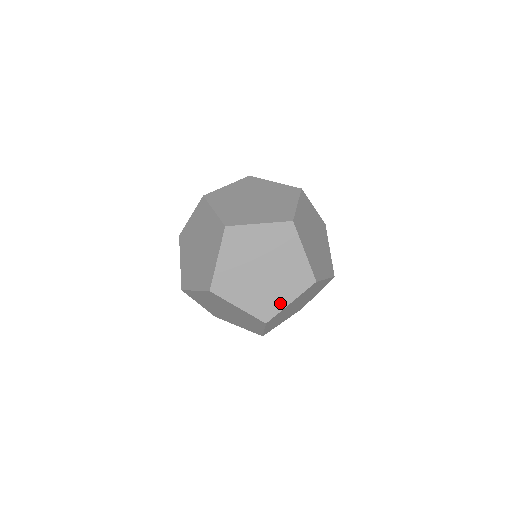
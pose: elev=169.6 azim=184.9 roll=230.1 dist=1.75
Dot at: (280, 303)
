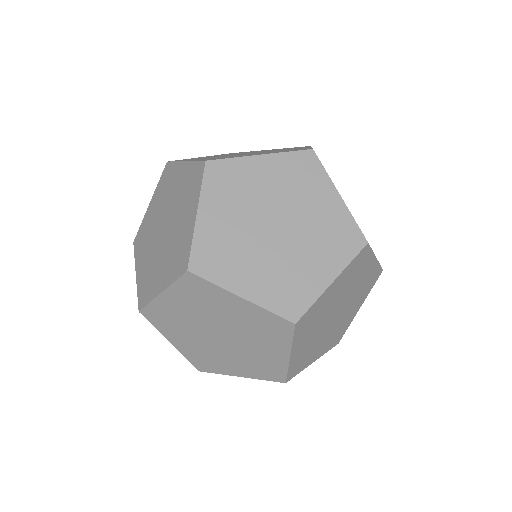
Dot at: (226, 369)
